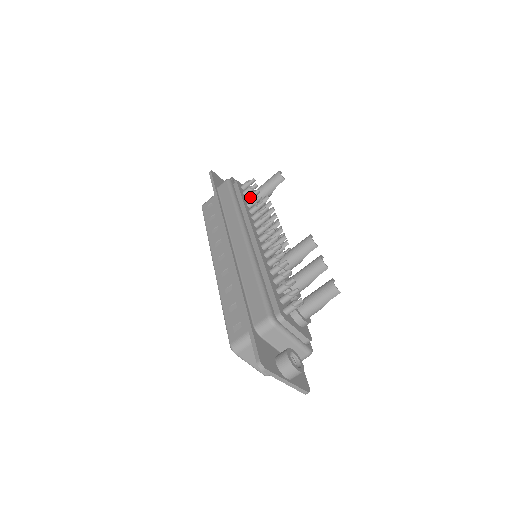
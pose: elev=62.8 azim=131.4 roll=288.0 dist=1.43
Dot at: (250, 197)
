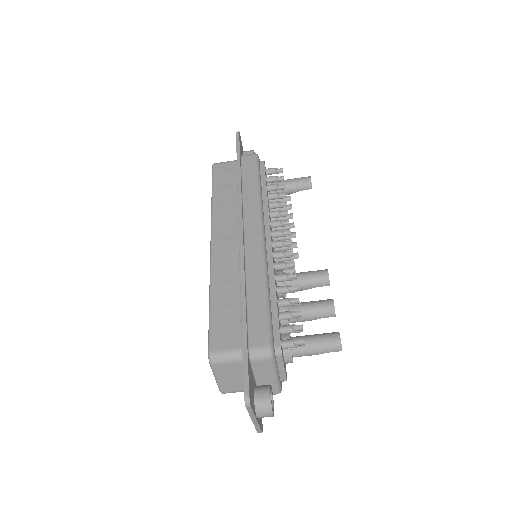
Dot at: (273, 188)
